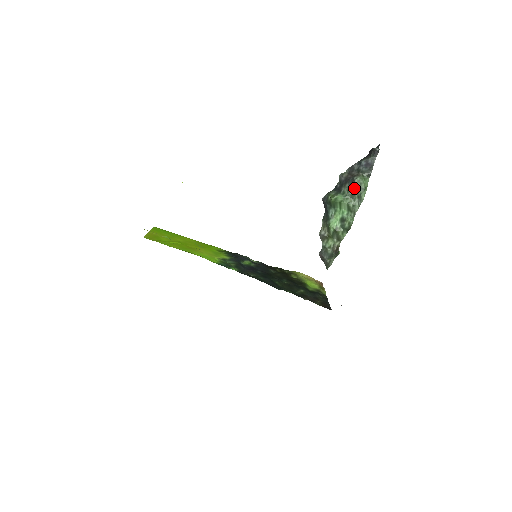
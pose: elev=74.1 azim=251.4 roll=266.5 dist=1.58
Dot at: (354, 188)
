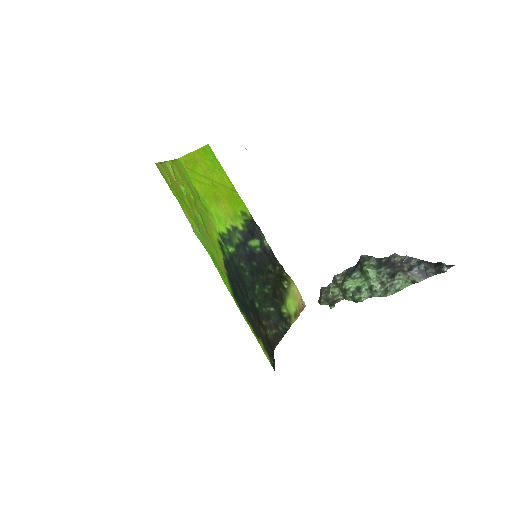
Dot at: (390, 279)
